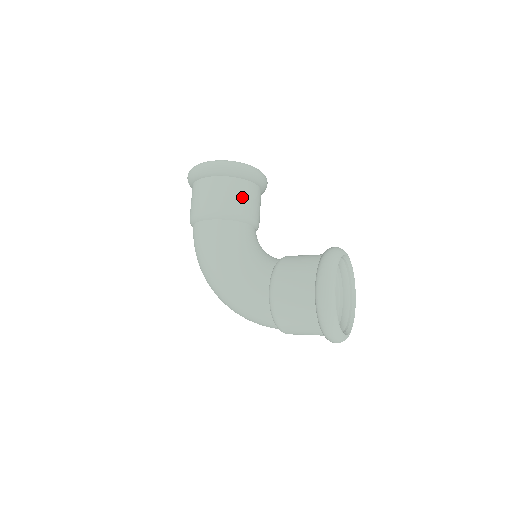
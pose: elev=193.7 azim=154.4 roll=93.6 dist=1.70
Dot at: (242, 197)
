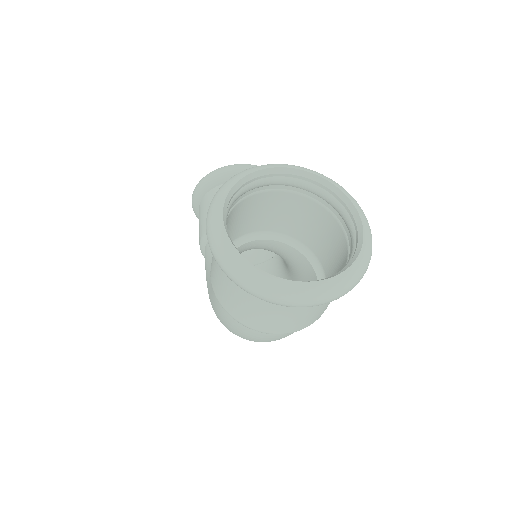
Dot at: occluded
